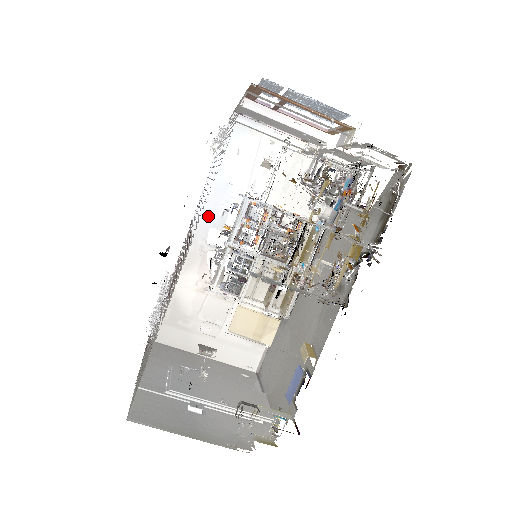
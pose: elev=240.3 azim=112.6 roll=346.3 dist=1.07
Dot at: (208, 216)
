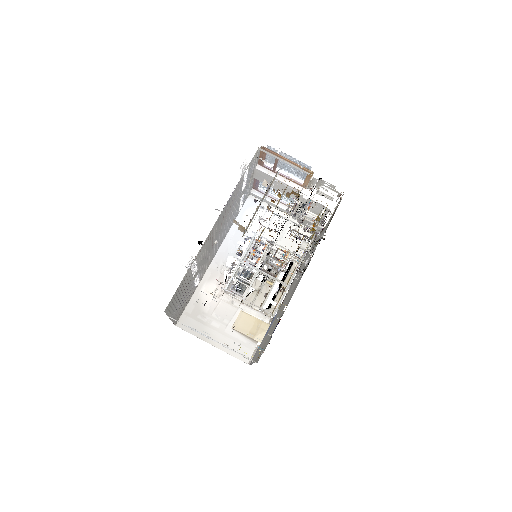
Dot at: (229, 248)
